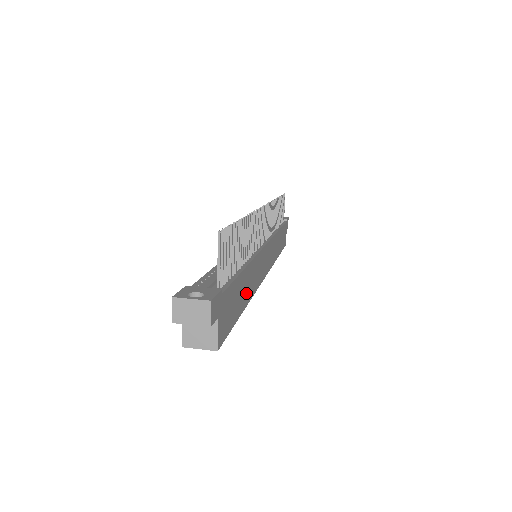
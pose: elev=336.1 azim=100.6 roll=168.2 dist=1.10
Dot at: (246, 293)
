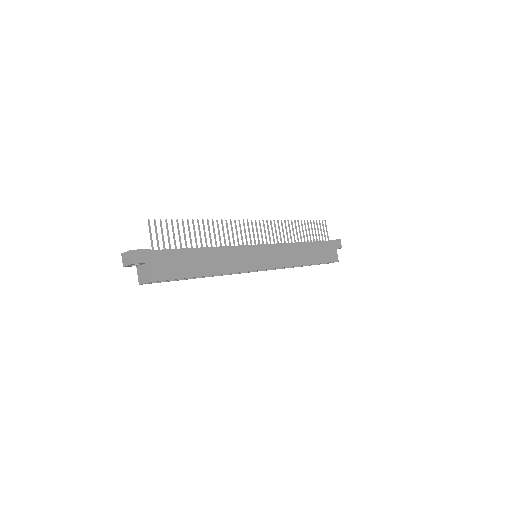
Dot at: (208, 266)
